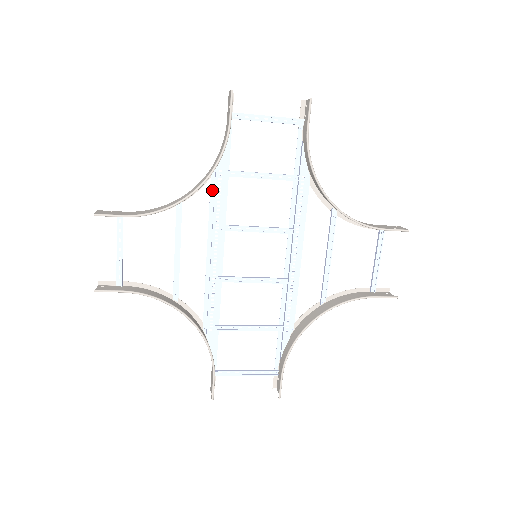
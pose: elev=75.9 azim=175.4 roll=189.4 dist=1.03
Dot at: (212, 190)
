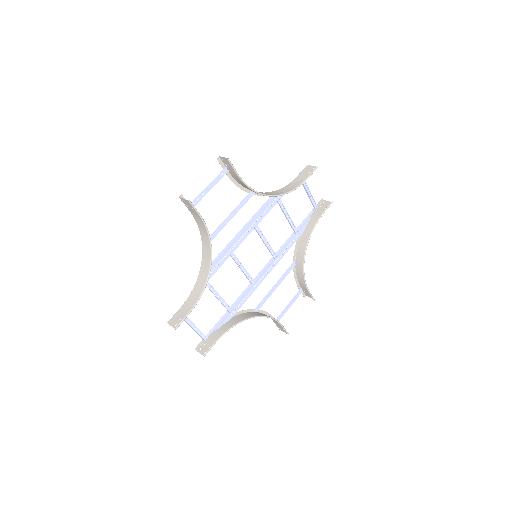
Dot at: (267, 202)
